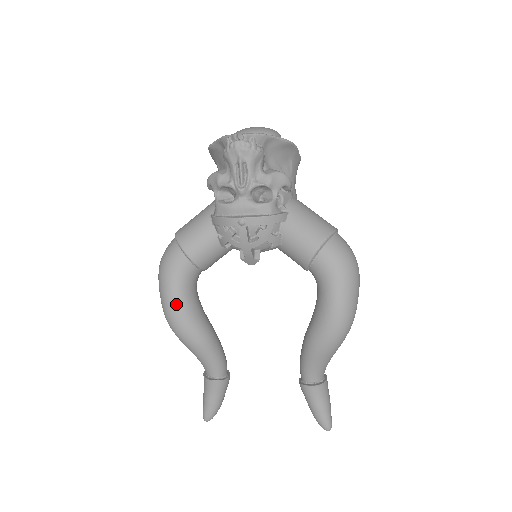
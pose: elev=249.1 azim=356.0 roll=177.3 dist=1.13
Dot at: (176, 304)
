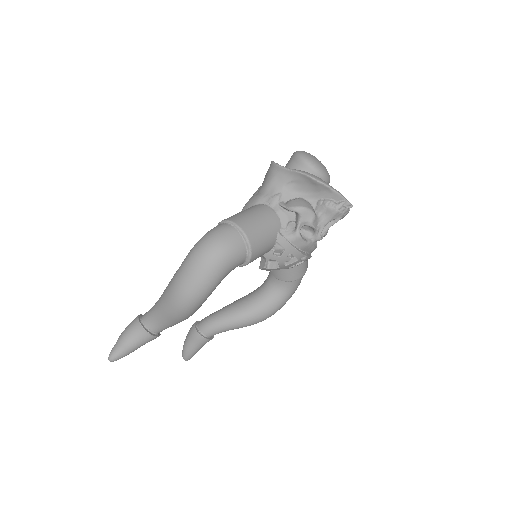
Dot at: (210, 294)
